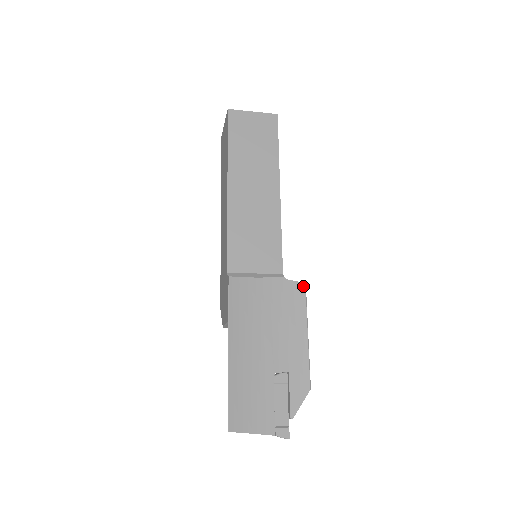
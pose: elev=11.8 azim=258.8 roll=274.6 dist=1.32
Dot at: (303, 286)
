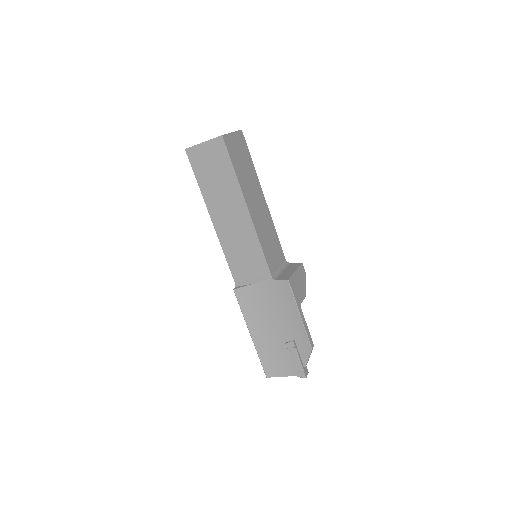
Dot at: (287, 283)
